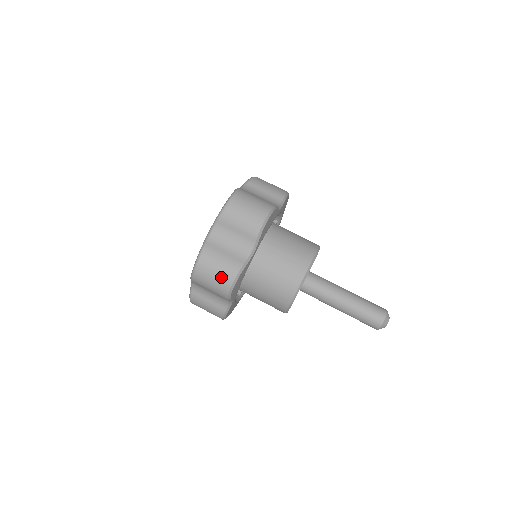
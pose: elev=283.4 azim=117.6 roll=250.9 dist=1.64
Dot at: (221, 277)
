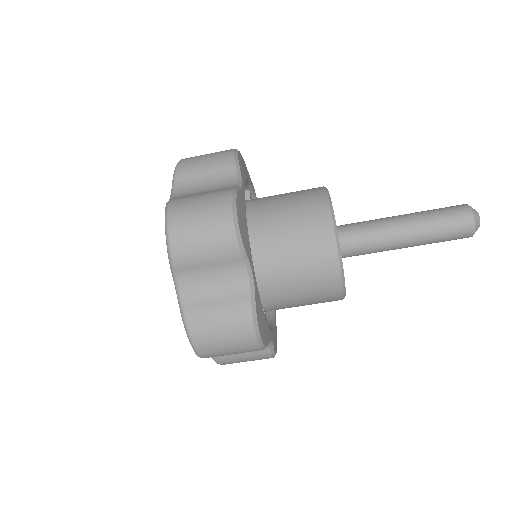
Dot at: occluded
